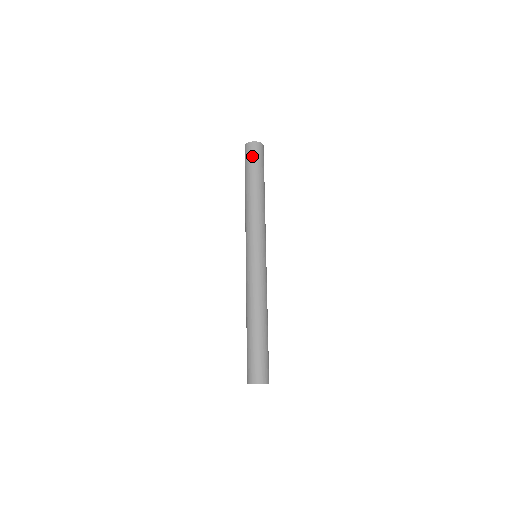
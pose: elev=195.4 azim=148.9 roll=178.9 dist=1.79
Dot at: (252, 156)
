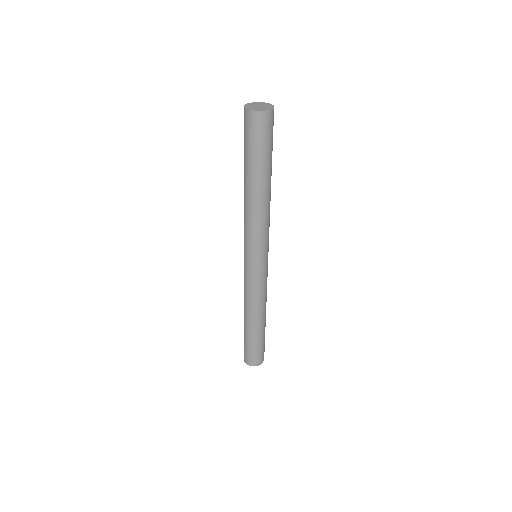
Dot at: (244, 133)
